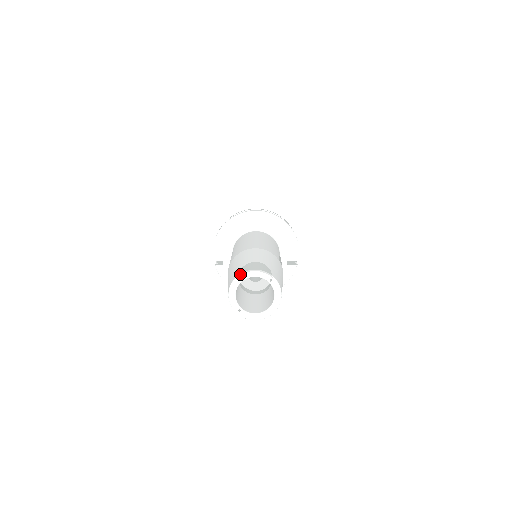
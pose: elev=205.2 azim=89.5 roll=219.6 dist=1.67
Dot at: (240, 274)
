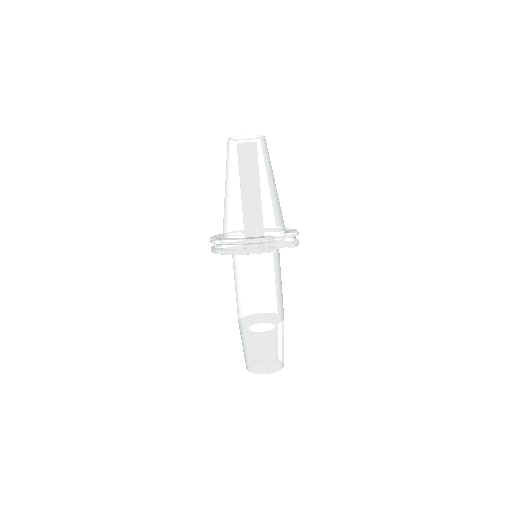
Dot at: occluded
